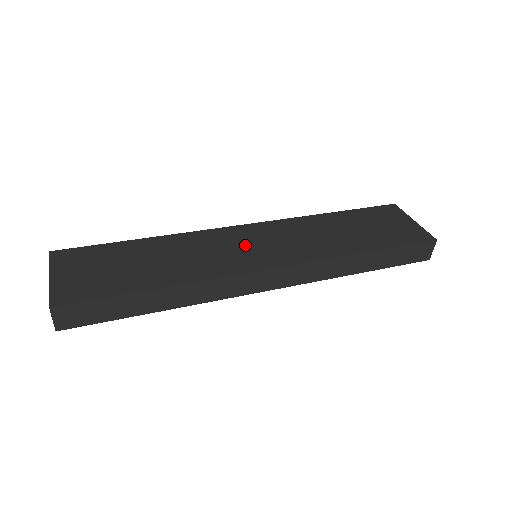
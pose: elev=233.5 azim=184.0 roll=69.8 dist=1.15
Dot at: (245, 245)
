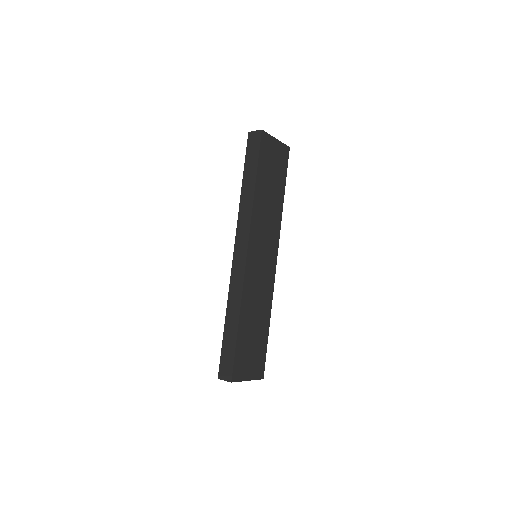
Dot at: (261, 263)
